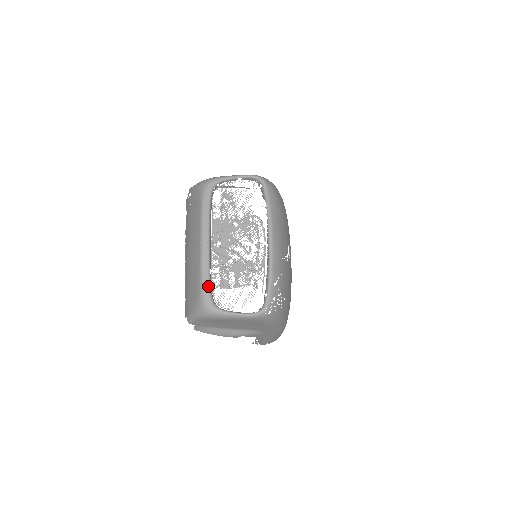
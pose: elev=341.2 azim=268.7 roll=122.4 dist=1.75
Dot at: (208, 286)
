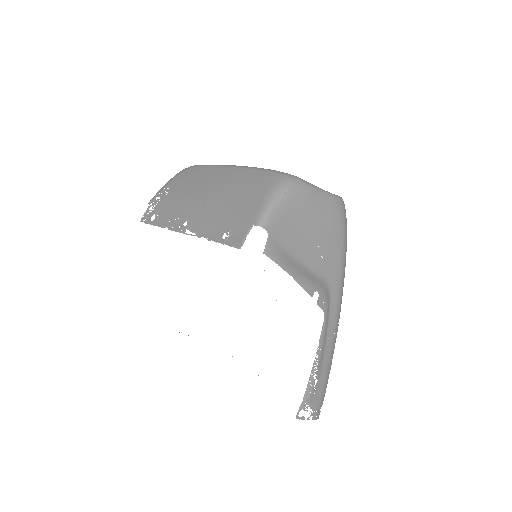
Dot at: occluded
